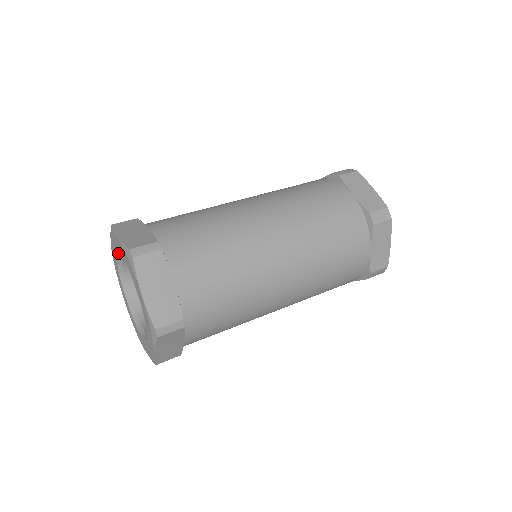
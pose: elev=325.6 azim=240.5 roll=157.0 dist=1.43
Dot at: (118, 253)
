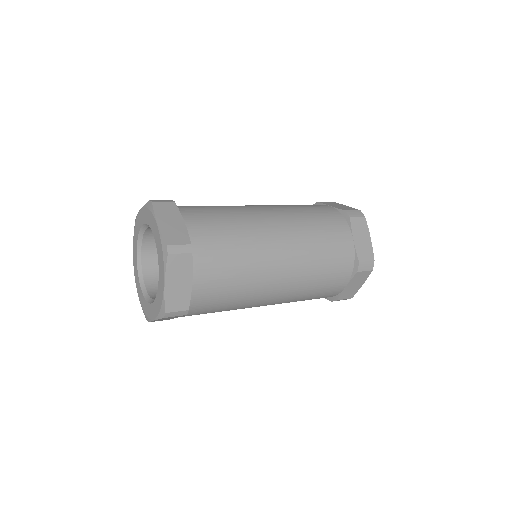
Dot at: (139, 237)
